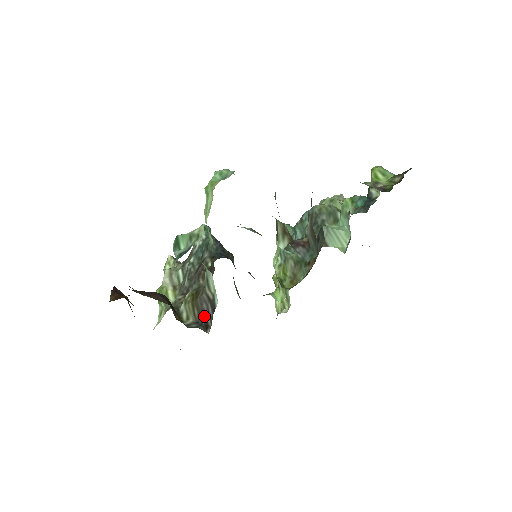
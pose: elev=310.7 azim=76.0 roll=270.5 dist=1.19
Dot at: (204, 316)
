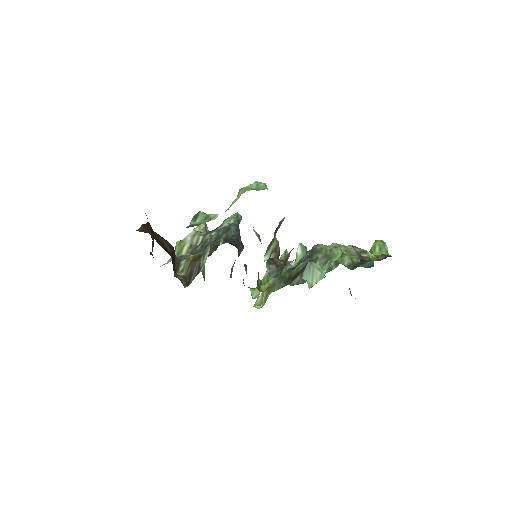
Dot at: (191, 276)
